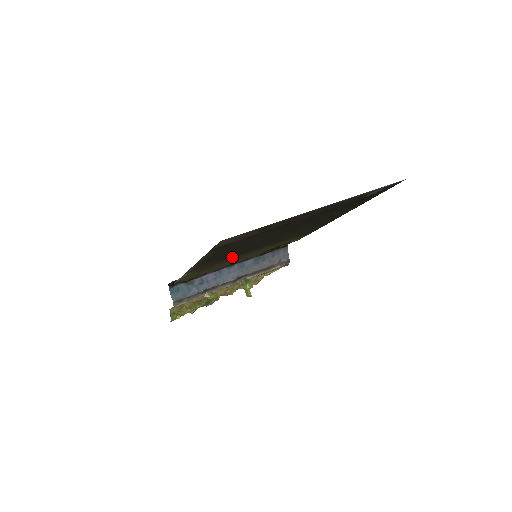
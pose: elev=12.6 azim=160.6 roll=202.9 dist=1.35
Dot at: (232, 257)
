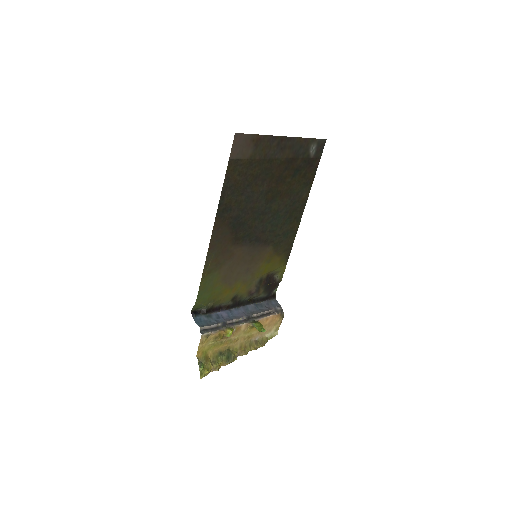
Dot at: (239, 244)
